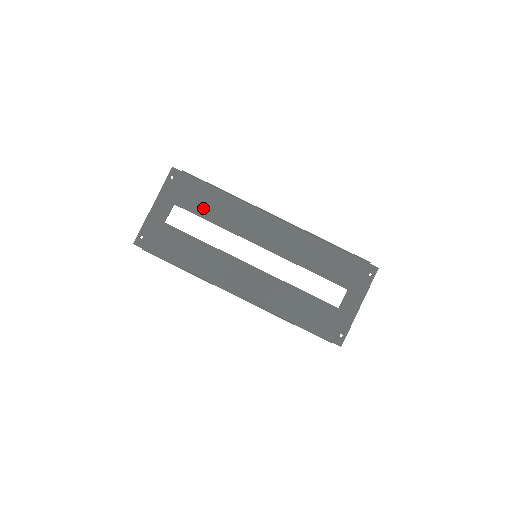
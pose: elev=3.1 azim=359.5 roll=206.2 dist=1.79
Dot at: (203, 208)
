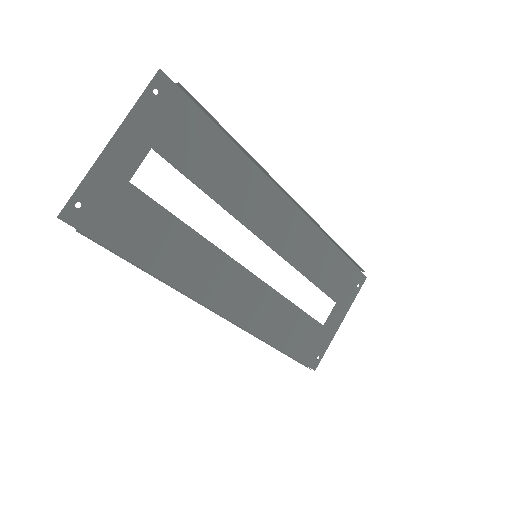
Dot at: (199, 166)
